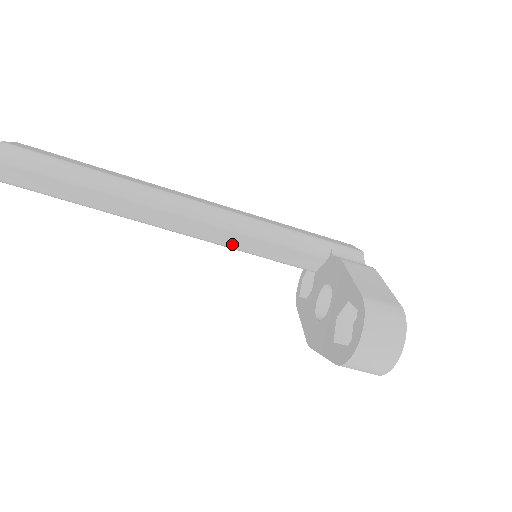
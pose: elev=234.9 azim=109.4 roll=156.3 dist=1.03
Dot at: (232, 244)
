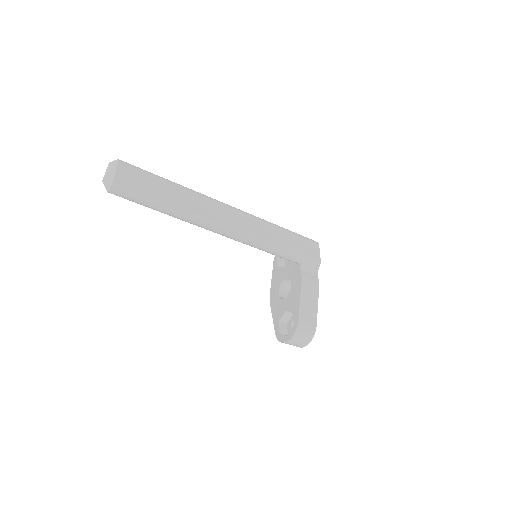
Dot at: occluded
